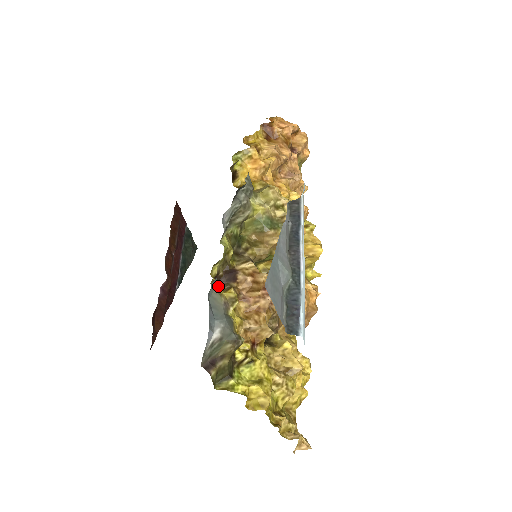
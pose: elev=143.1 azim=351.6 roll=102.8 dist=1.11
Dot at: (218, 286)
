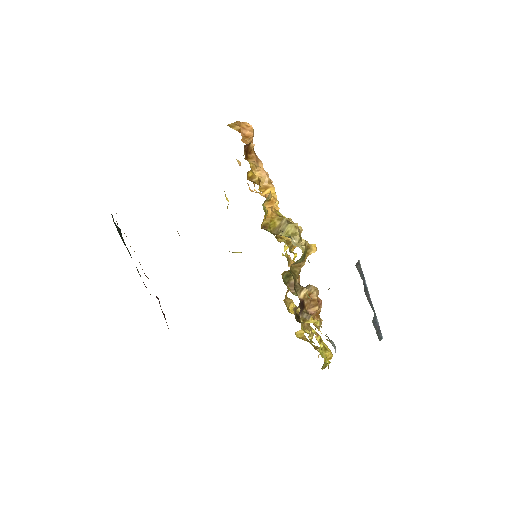
Dot at: (316, 324)
